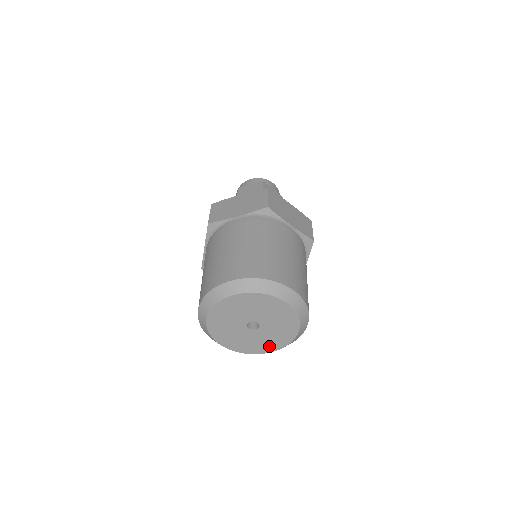
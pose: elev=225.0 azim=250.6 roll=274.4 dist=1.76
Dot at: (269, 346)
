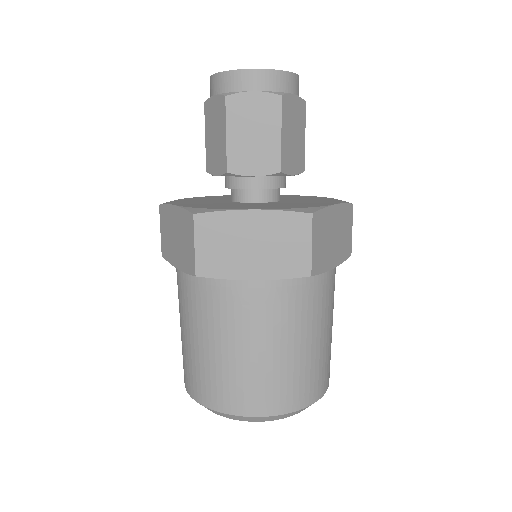
Dot at: occluded
